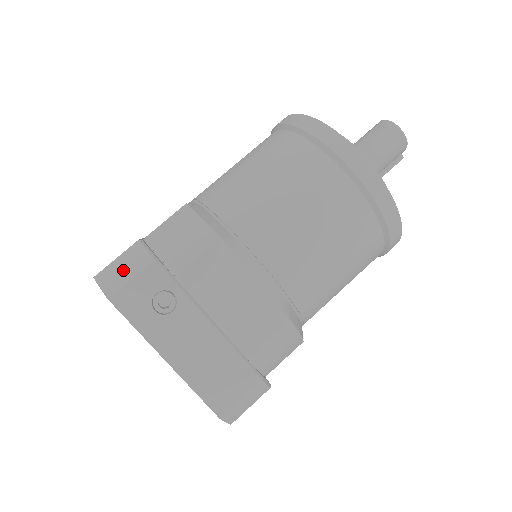
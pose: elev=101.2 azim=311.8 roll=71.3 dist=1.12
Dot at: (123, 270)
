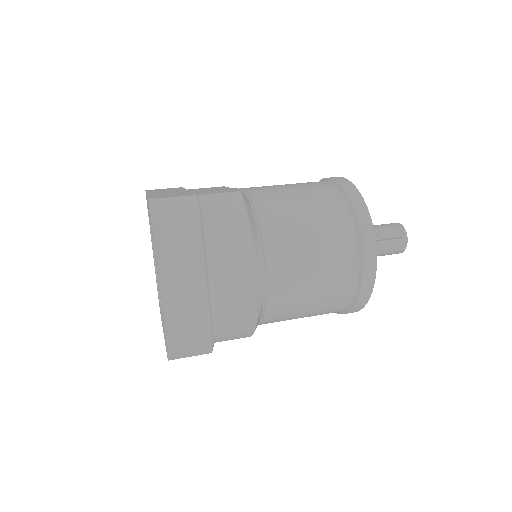
Dot at: occluded
